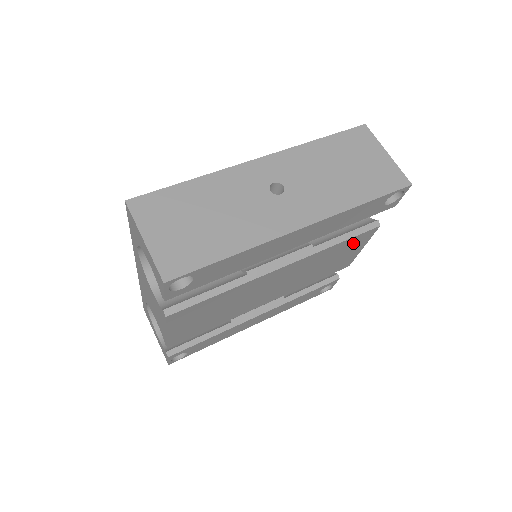
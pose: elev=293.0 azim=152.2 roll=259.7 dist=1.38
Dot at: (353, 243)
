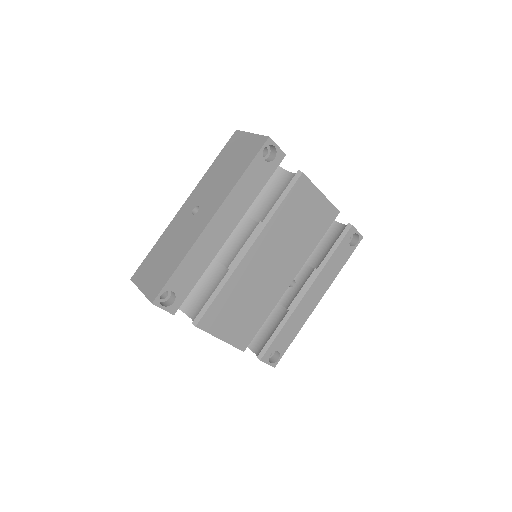
Dot at: (299, 198)
